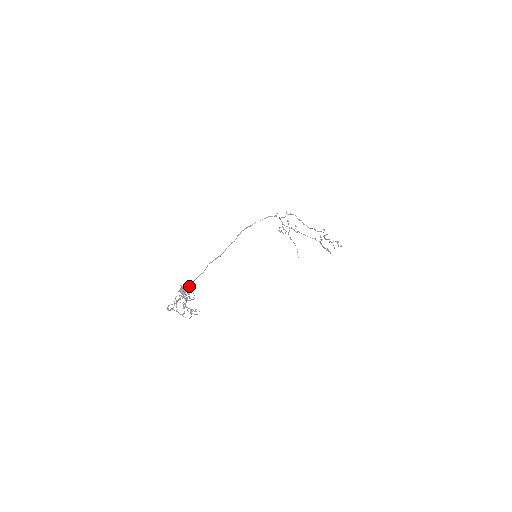
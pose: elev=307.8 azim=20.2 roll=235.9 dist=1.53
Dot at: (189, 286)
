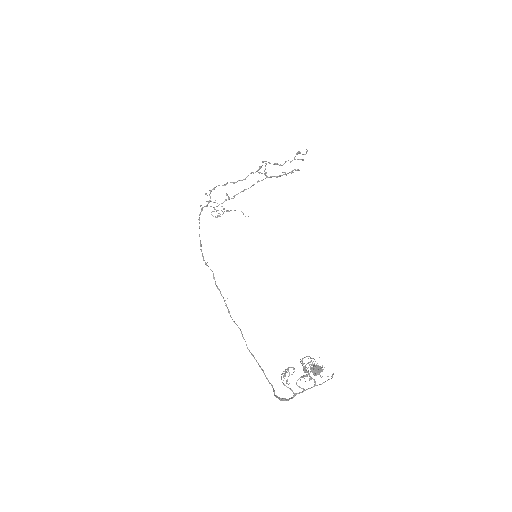
Dot at: occluded
